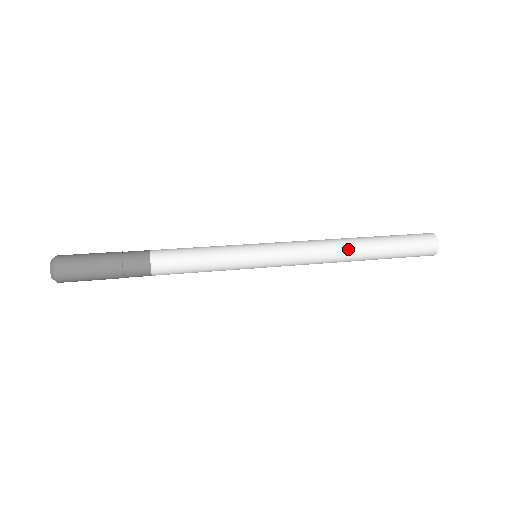
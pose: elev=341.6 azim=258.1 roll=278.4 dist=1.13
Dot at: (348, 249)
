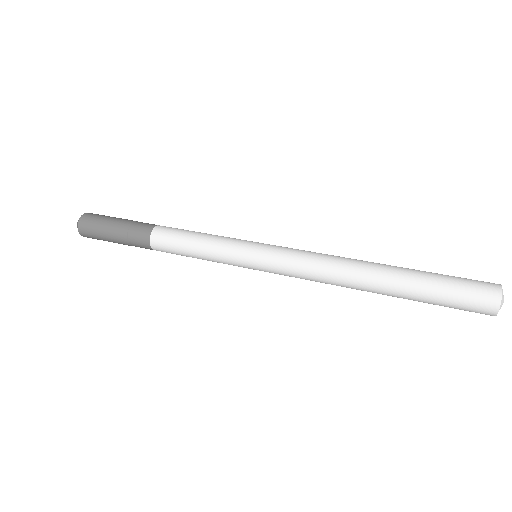
Dot at: (358, 285)
